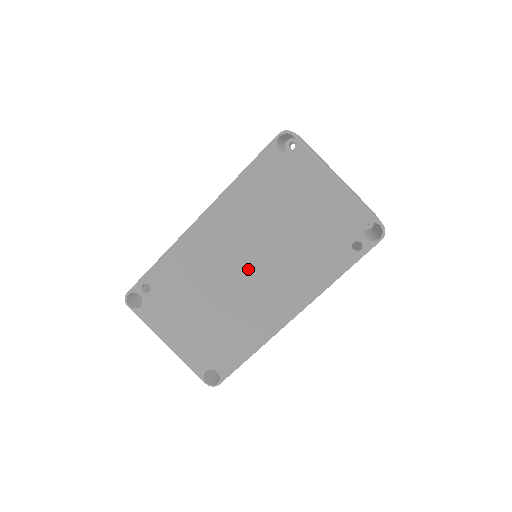
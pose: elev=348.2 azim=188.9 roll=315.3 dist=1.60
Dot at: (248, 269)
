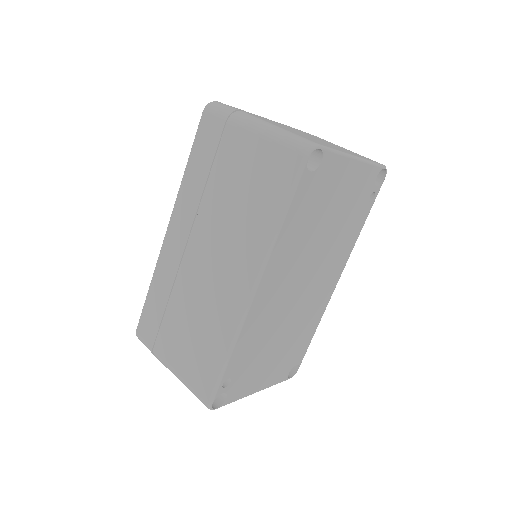
Dot at: (303, 286)
